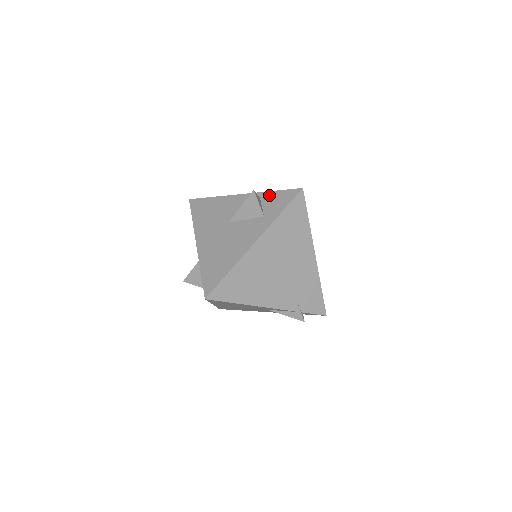
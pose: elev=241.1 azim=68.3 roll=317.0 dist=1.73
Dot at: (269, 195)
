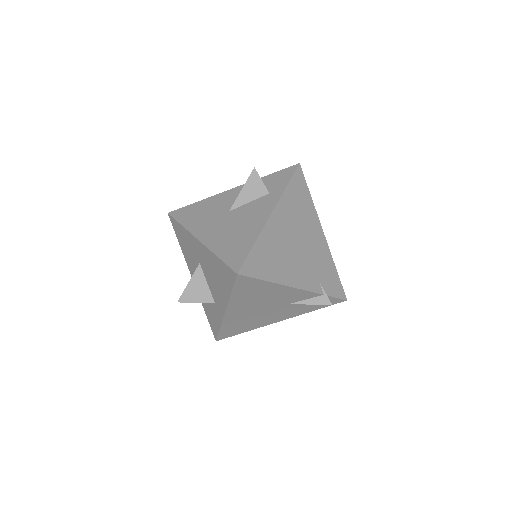
Dot at: (265, 179)
